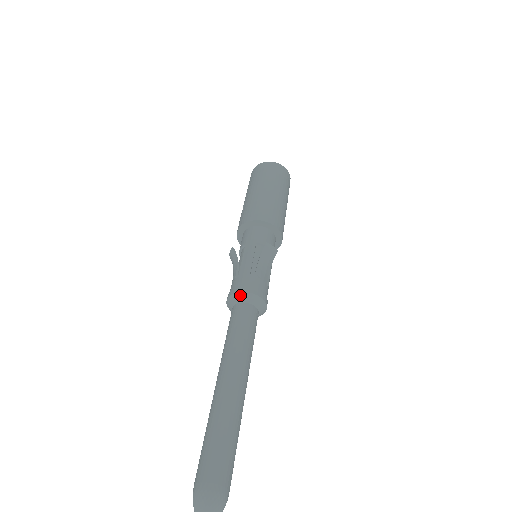
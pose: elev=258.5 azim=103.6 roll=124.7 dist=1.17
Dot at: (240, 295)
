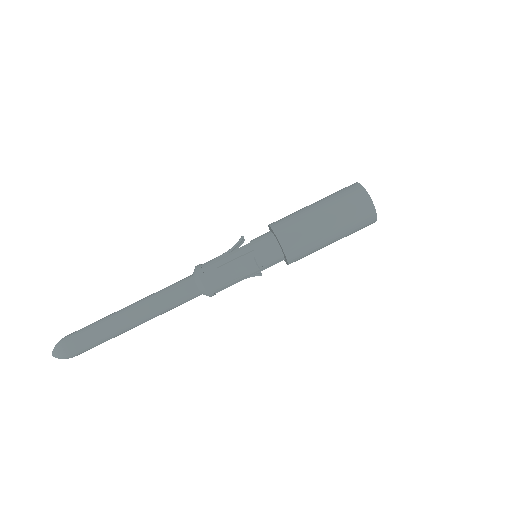
Dot at: (196, 273)
